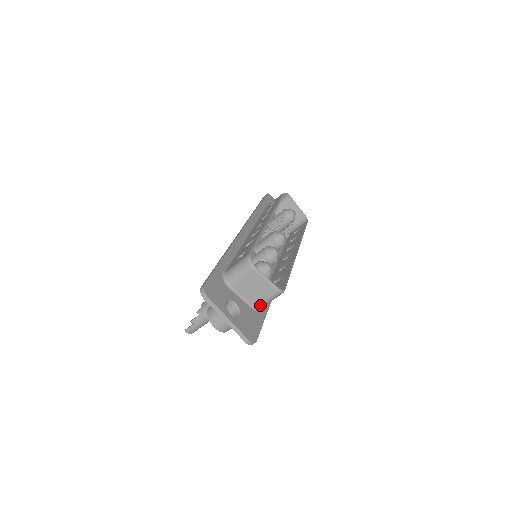
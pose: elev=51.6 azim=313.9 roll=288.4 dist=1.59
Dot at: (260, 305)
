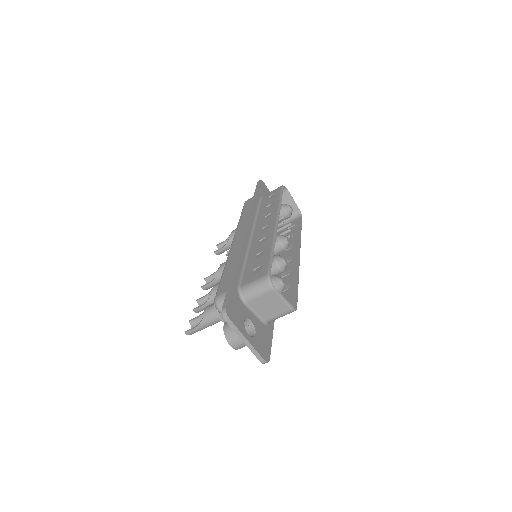
Dot at: (271, 320)
